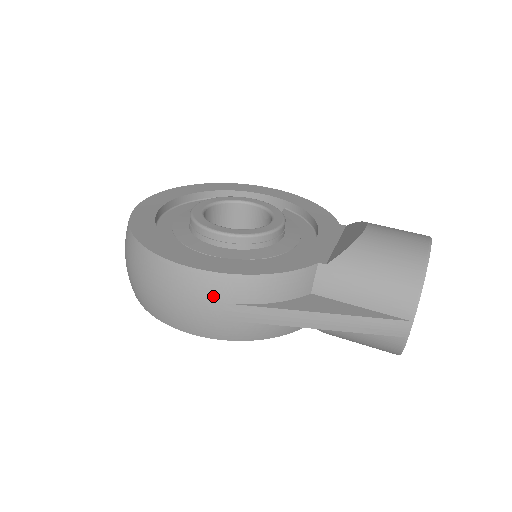
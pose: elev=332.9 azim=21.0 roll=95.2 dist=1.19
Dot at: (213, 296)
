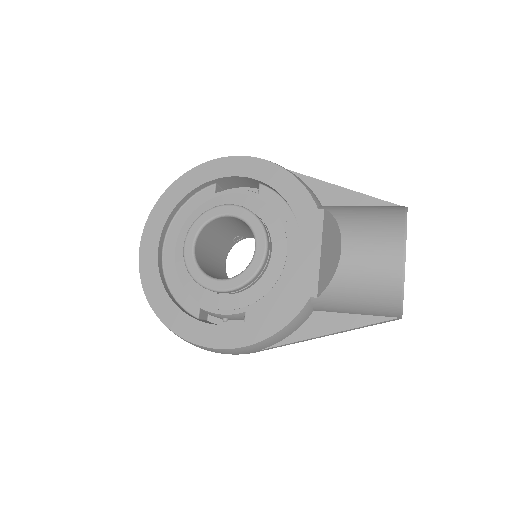
Dot at: (243, 353)
